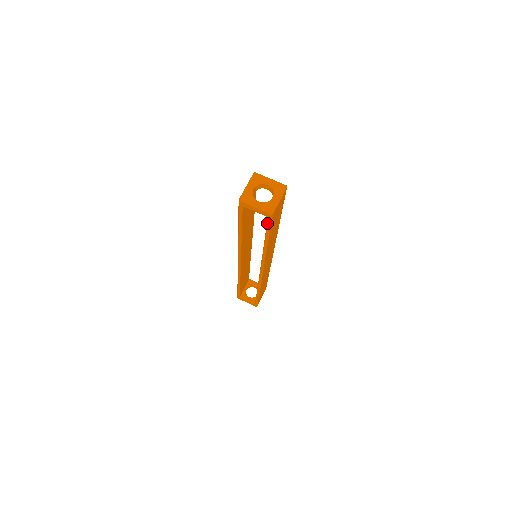
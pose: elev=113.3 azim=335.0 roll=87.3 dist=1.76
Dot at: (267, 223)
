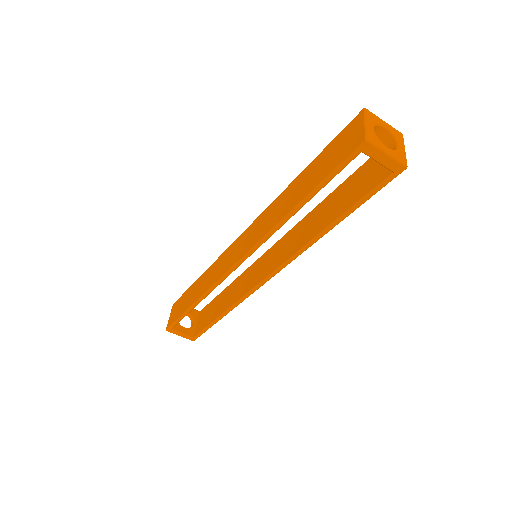
Dot at: (380, 184)
